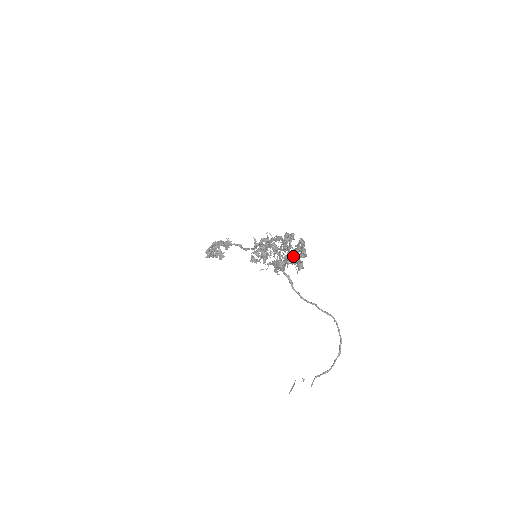
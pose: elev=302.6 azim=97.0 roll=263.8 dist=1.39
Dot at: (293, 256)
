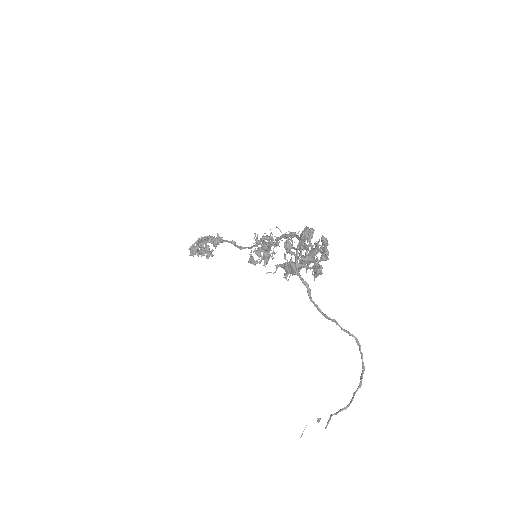
Dot at: (312, 257)
